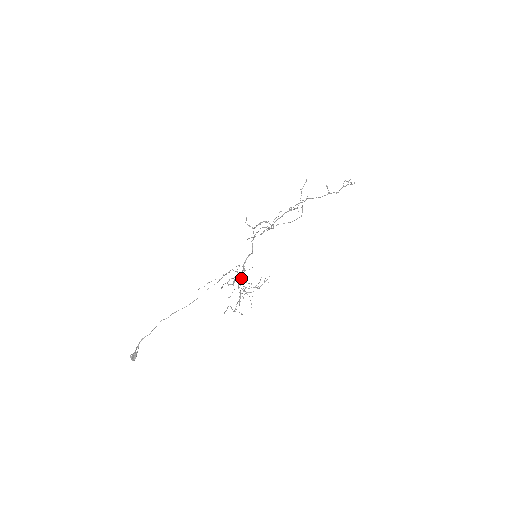
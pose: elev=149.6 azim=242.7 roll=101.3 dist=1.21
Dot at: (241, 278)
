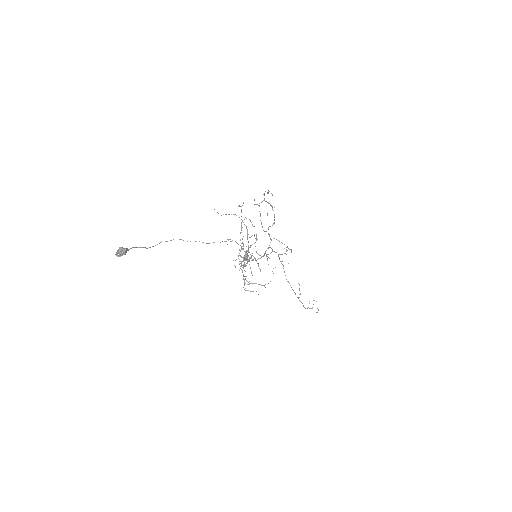
Dot at: (245, 257)
